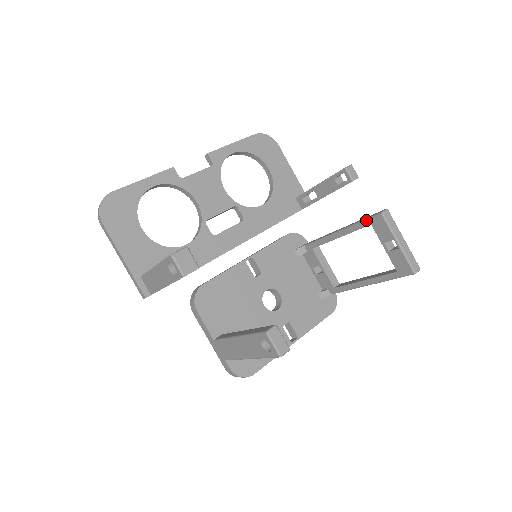
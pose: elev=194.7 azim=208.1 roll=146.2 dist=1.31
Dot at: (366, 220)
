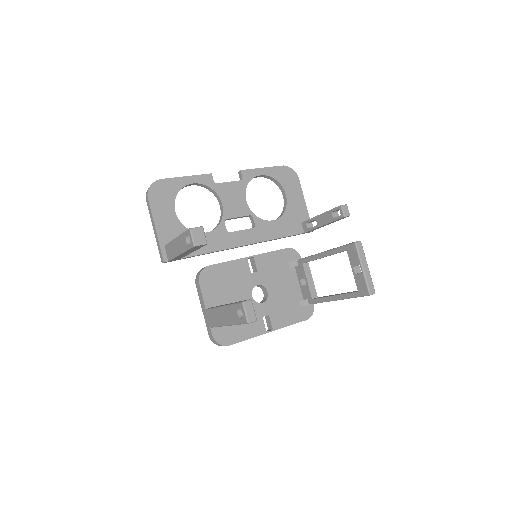
Dot at: (344, 246)
